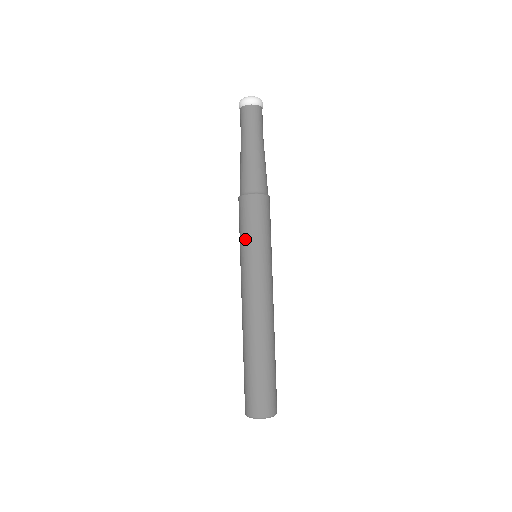
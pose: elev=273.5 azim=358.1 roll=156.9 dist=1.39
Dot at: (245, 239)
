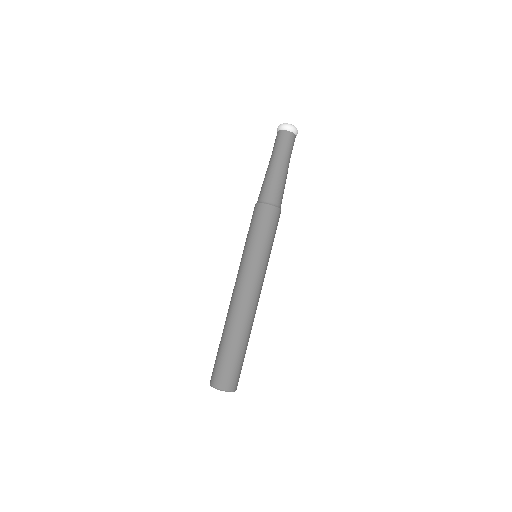
Dot at: (263, 242)
